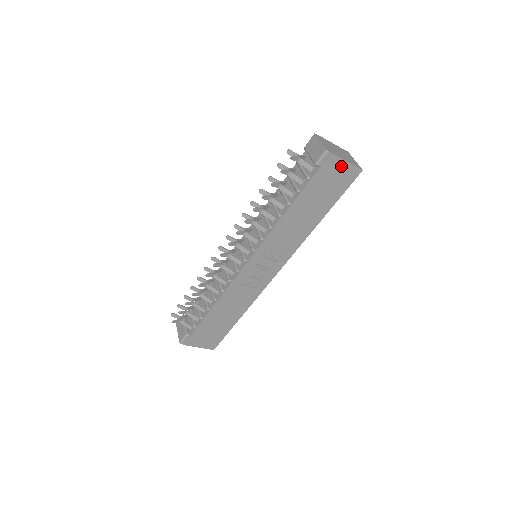
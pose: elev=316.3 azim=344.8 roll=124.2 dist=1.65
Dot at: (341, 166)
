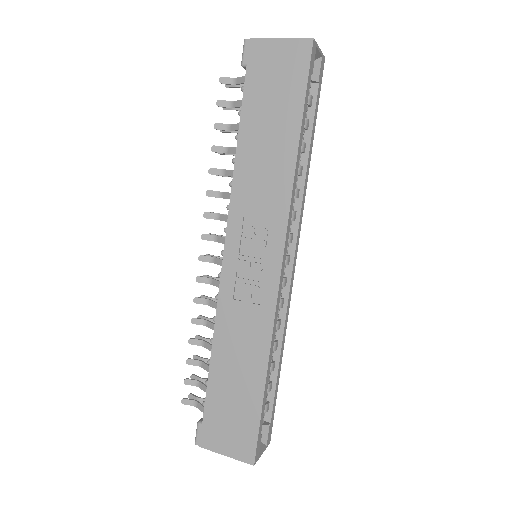
Dot at: (276, 49)
